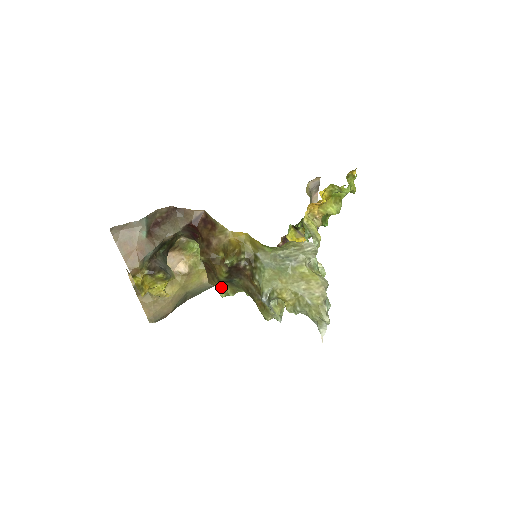
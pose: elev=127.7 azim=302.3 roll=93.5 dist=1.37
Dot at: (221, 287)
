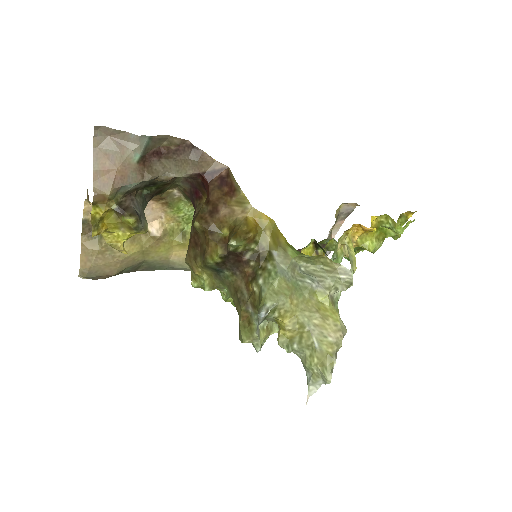
Dot at: (200, 273)
